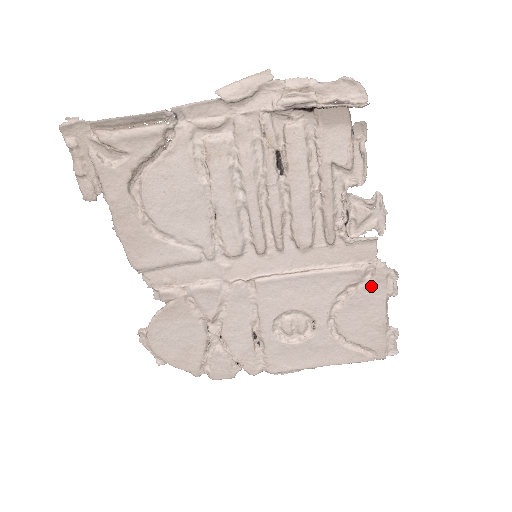
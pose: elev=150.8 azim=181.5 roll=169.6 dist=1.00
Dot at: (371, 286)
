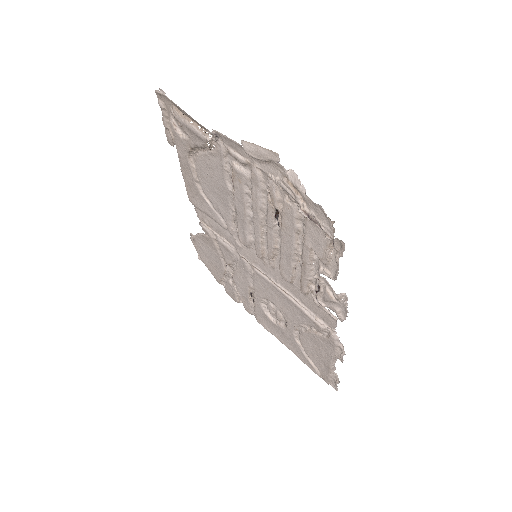
Dot at: (325, 341)
